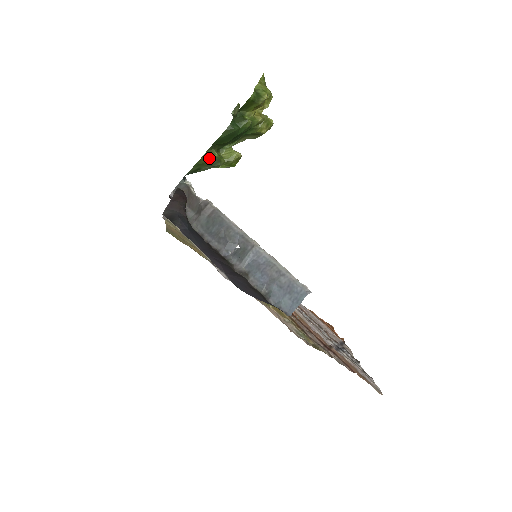
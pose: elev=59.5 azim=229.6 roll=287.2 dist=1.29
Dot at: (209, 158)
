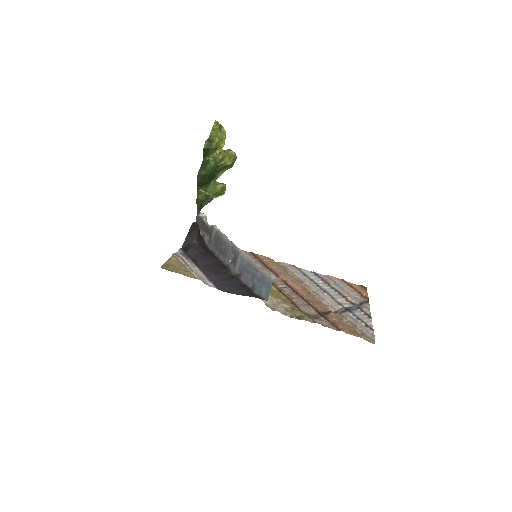
Dot at: (201, 196)
